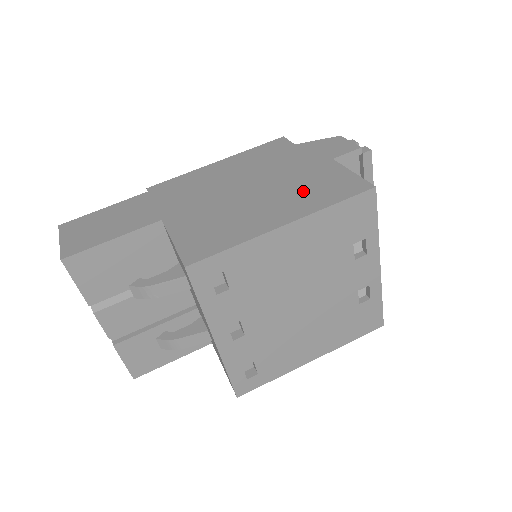
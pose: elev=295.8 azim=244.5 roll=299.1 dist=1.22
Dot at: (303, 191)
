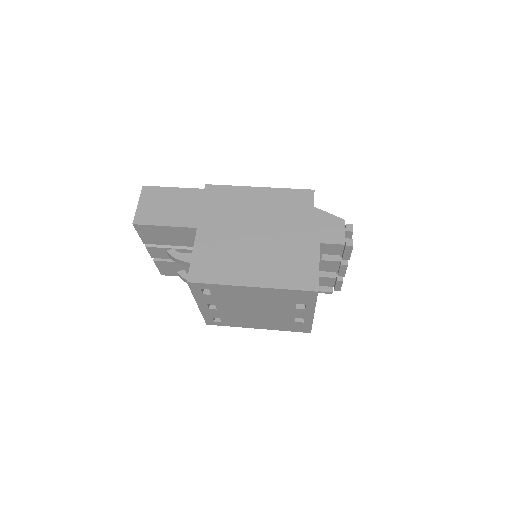
Dot at: (281, 263)
